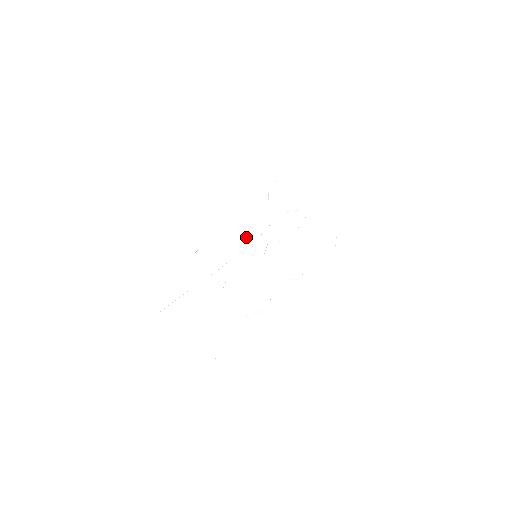
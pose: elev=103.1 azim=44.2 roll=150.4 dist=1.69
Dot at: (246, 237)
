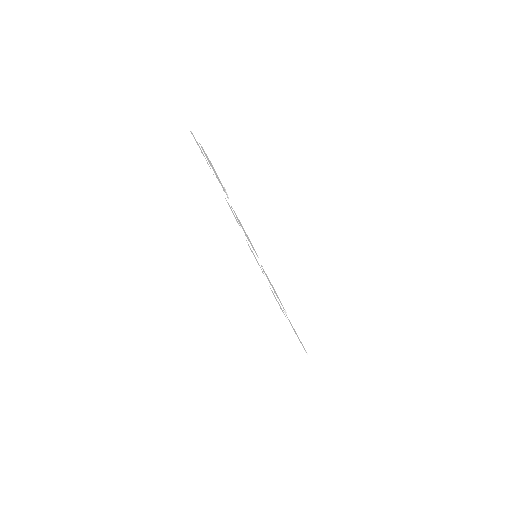
Dot at: occluded
